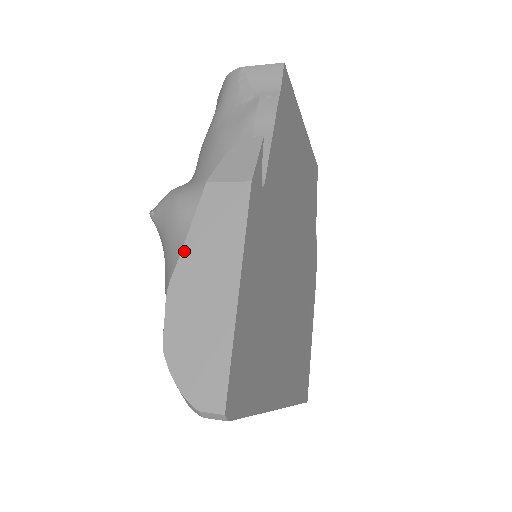
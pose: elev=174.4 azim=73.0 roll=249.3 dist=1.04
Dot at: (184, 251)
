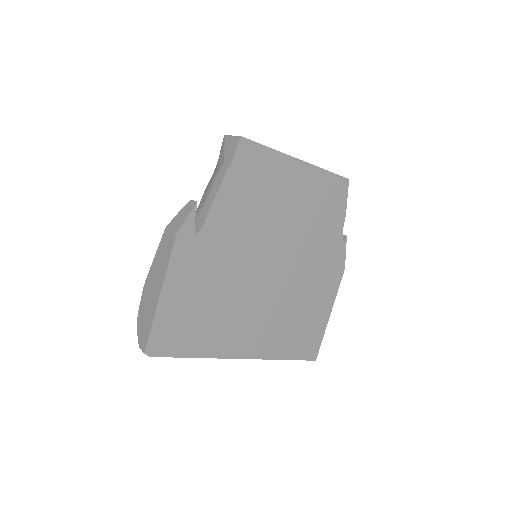
Dot at: (152, 265)
